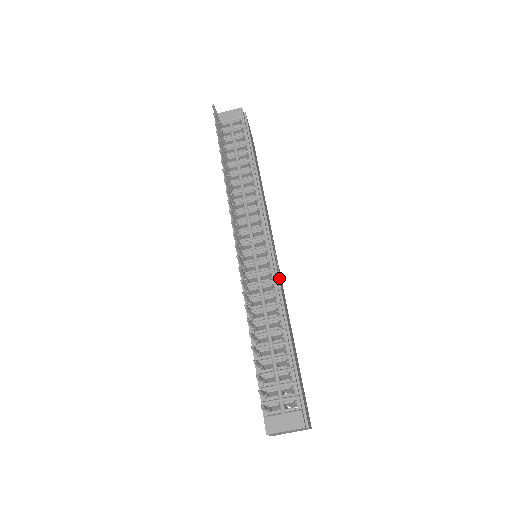
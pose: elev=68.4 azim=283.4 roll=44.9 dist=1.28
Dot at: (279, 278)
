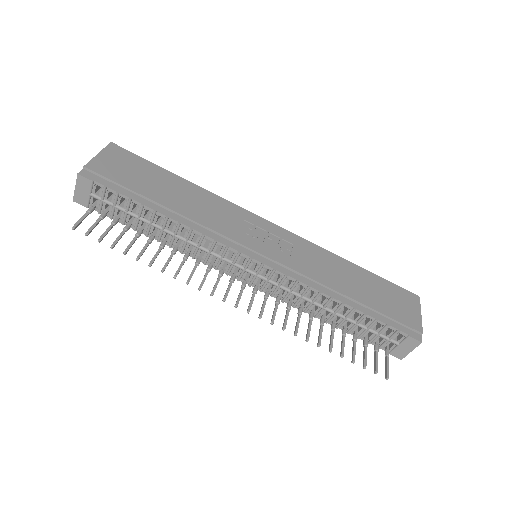
Dot at: (293, 263)
